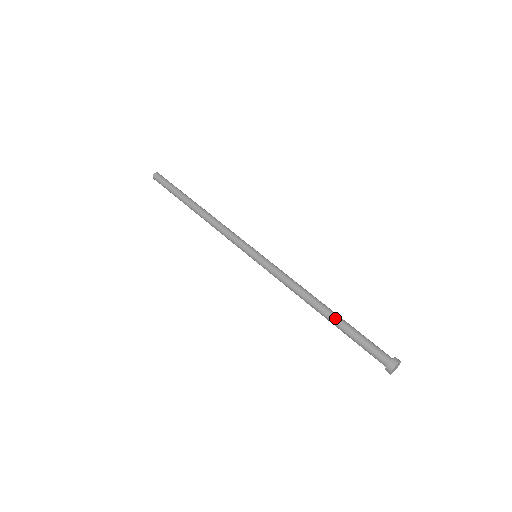
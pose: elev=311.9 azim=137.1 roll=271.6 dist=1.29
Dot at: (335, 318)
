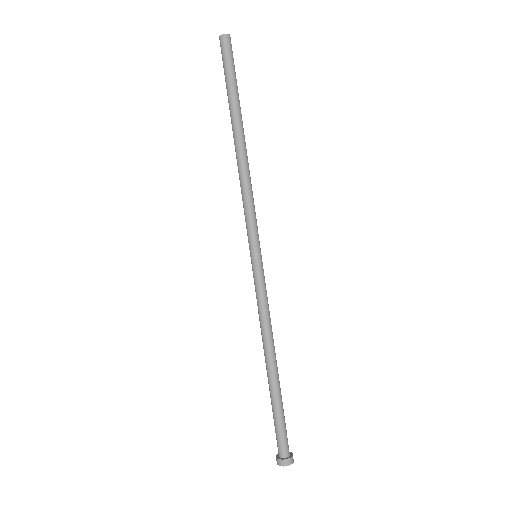
Dot at: (272, 386)
